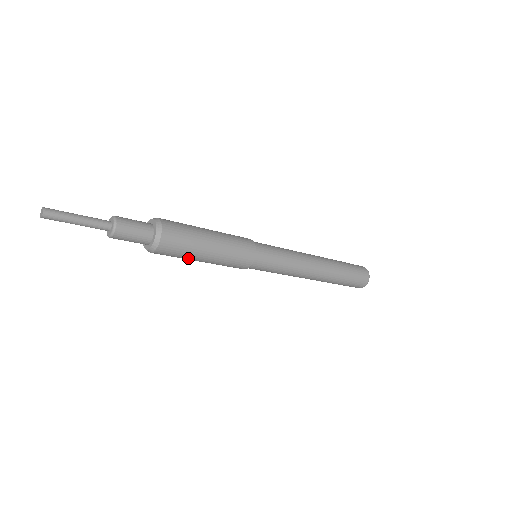
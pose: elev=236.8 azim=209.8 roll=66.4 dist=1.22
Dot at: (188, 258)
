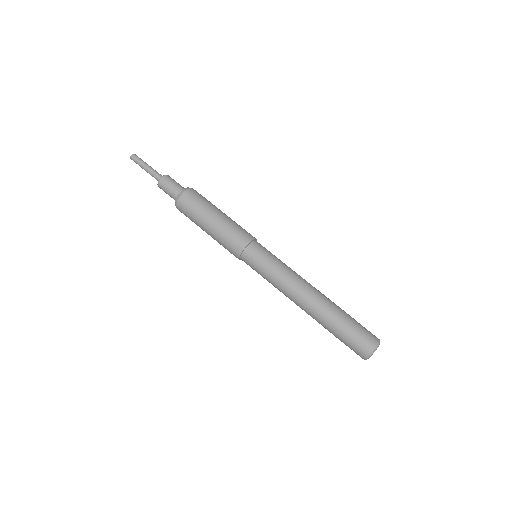
Dot at: (199, 217)
